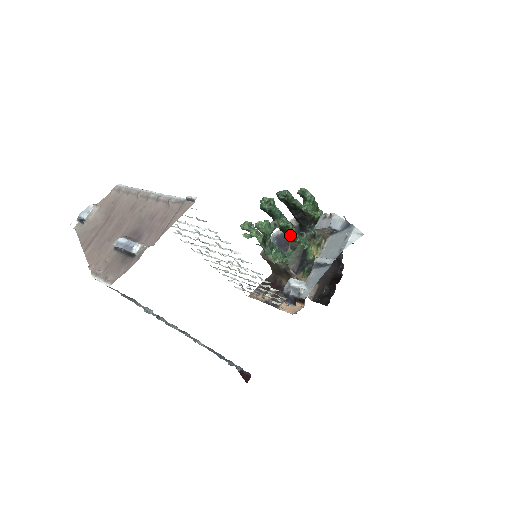
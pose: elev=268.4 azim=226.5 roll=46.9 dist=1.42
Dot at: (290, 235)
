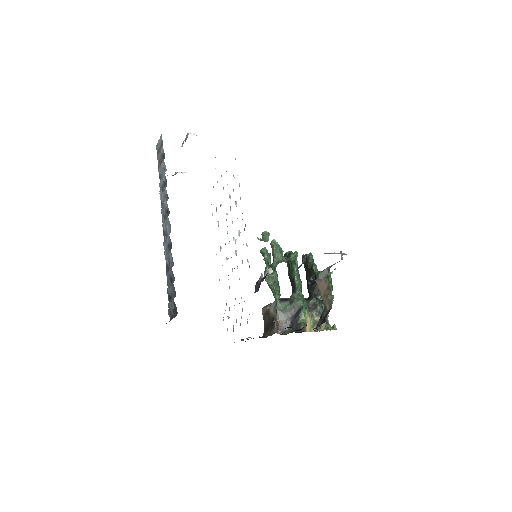
Dot at: (294, 279)
